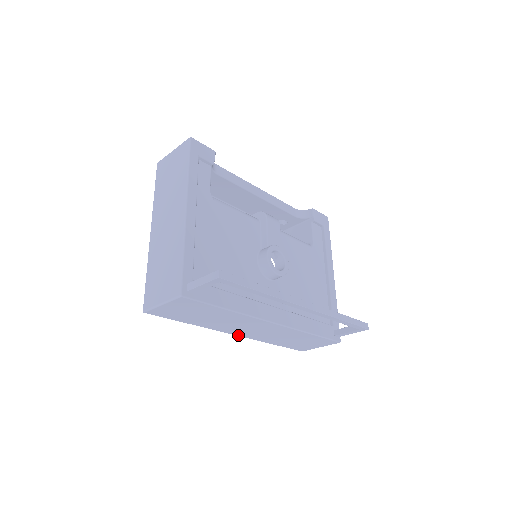
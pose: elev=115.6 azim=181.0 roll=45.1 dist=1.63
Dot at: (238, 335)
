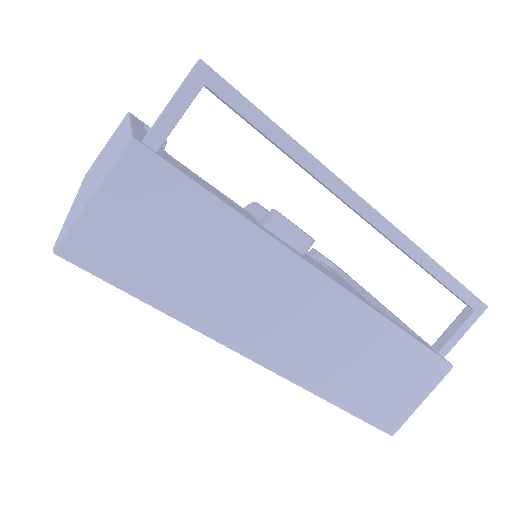
Dot at: (264, 362)
